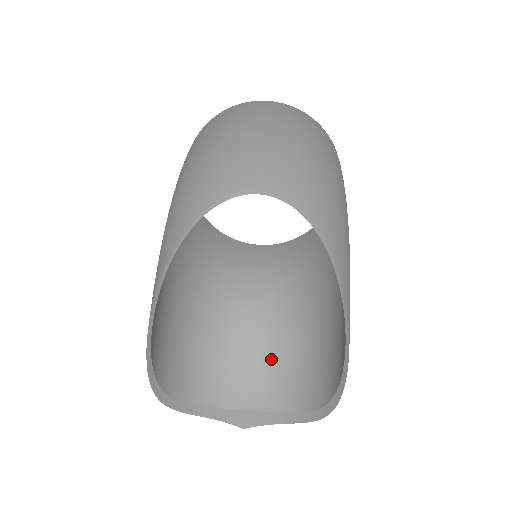
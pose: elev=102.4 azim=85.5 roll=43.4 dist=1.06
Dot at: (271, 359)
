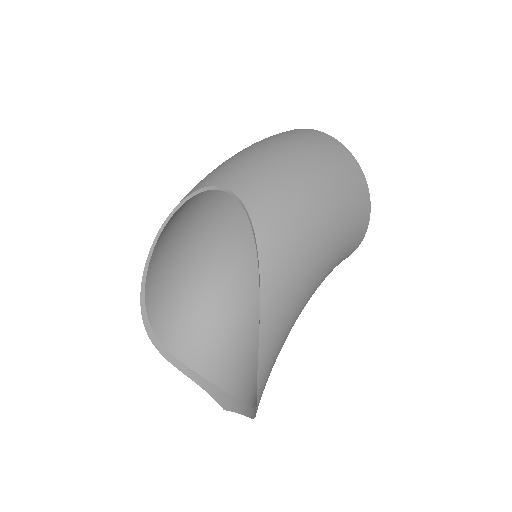
Dot at: (251, 353)
